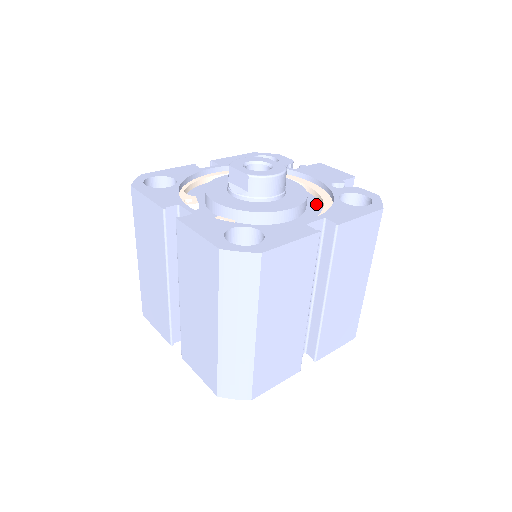
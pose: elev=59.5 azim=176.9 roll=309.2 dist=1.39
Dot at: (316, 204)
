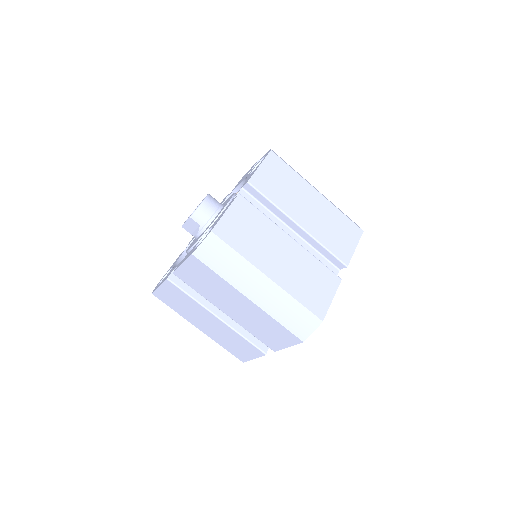
Dot at: occluded
